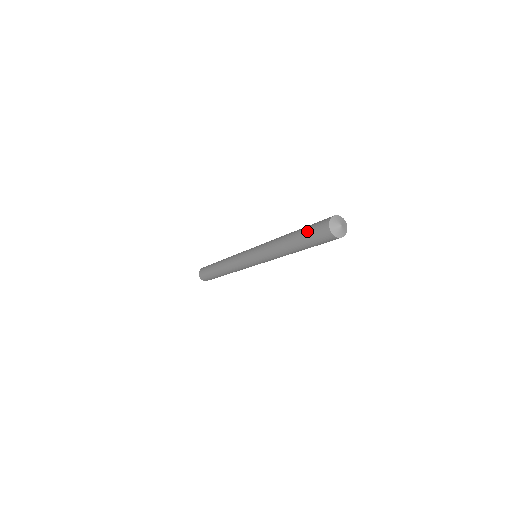
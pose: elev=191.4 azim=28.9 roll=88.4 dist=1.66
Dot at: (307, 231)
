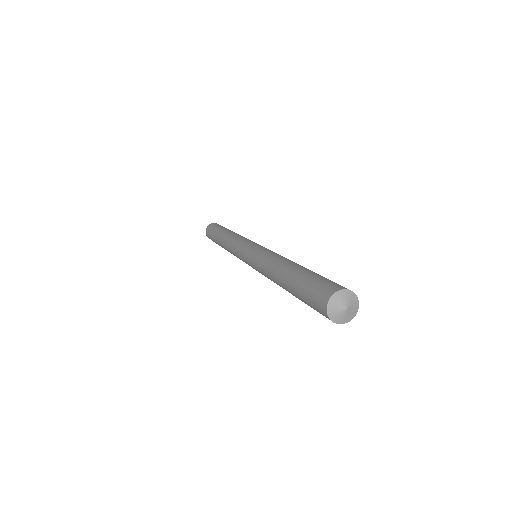
Dot at: (302, 288)
